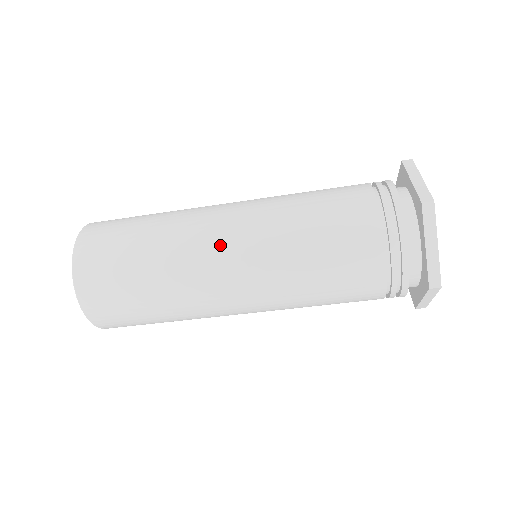
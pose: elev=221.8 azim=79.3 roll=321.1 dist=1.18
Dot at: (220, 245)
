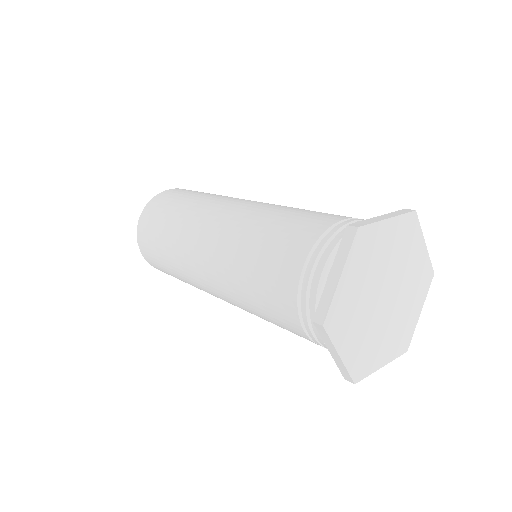
Dot at: (199, 270)
